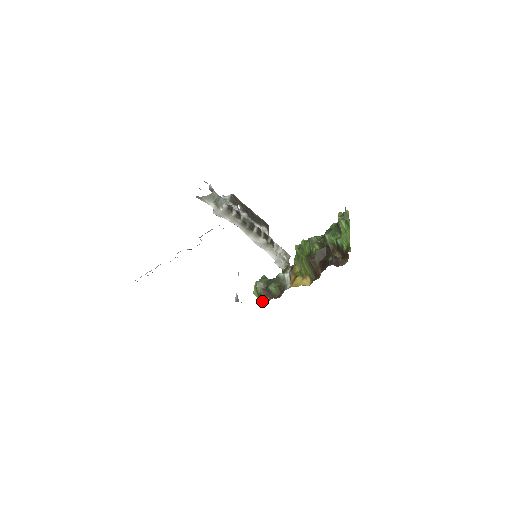
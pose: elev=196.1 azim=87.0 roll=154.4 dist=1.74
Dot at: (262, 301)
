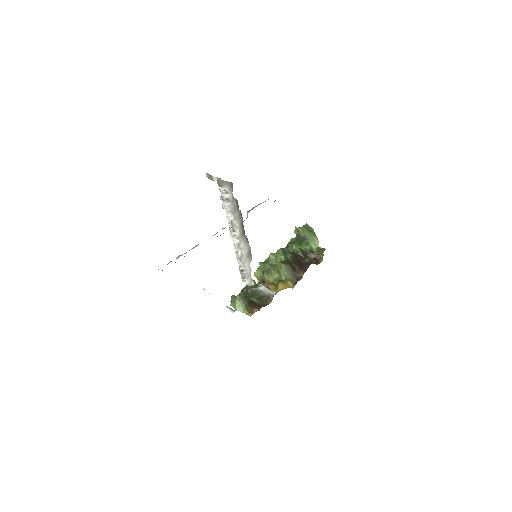
Dot at: (251, 312)
